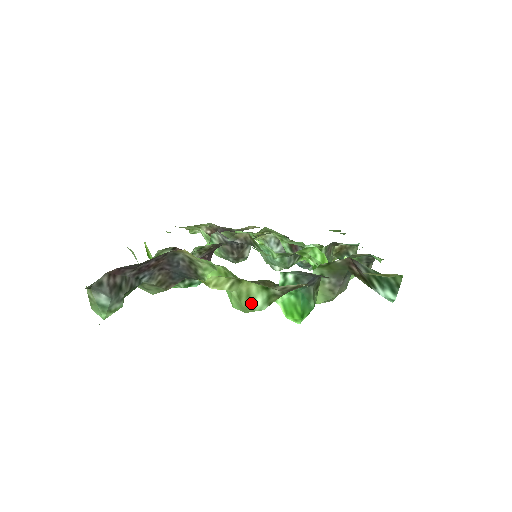
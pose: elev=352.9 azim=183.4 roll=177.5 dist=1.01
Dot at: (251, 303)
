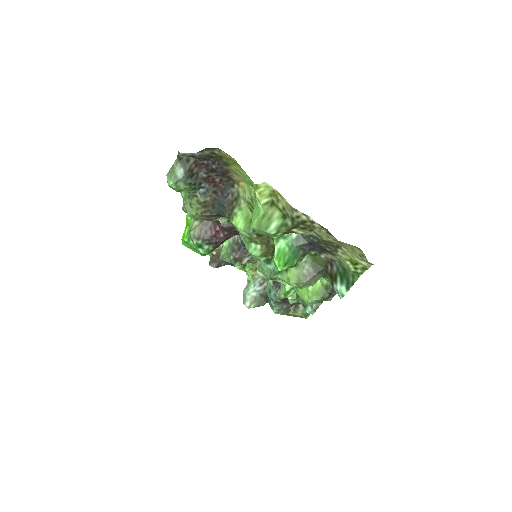
Dot at: (268, 224)
